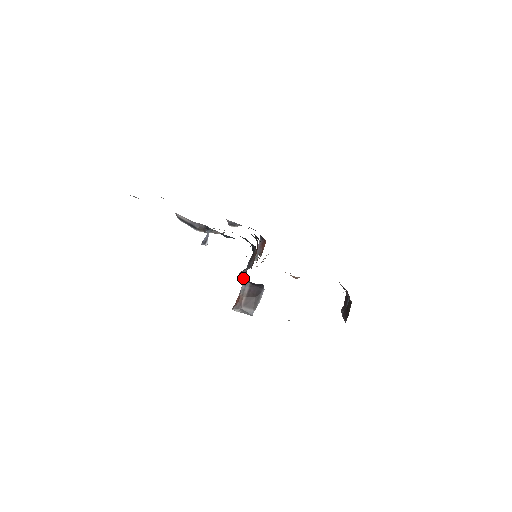
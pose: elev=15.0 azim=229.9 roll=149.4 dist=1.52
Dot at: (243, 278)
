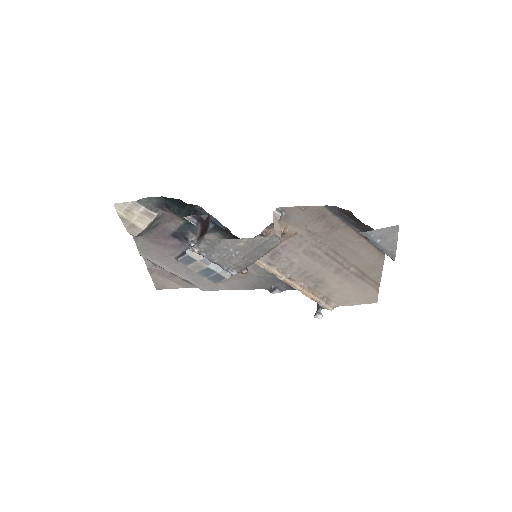
Dot at: (244, 272)
